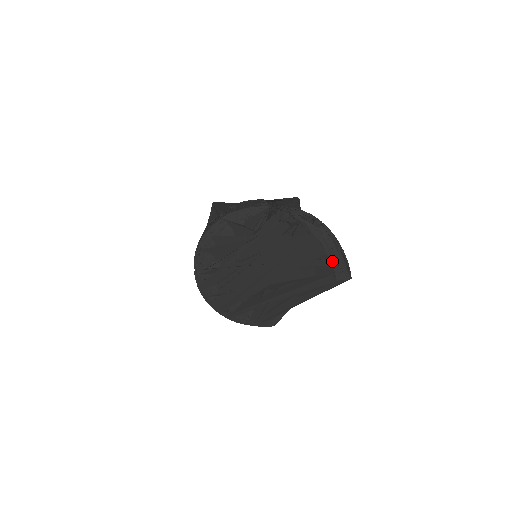
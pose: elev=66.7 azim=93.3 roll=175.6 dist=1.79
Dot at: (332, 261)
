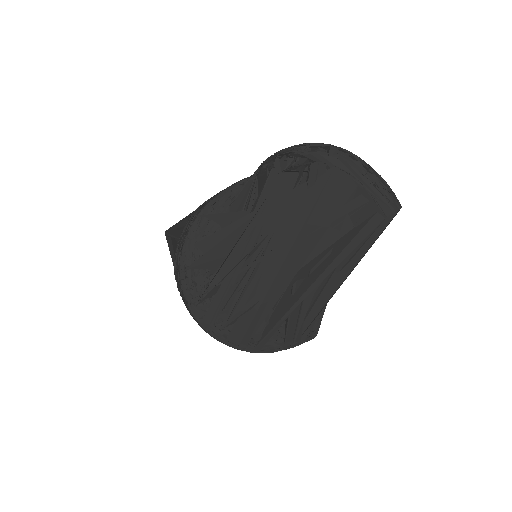
Dot at: (372, 192)
